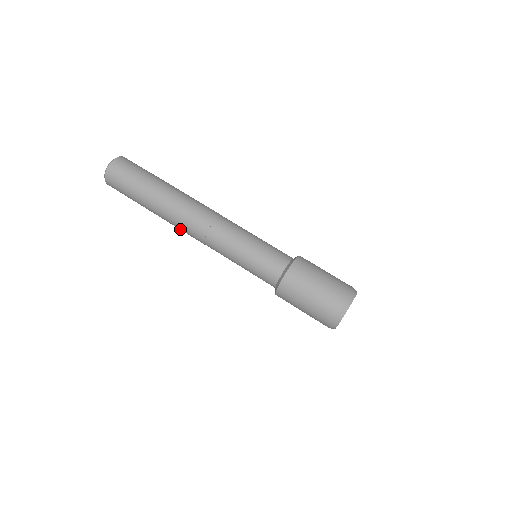
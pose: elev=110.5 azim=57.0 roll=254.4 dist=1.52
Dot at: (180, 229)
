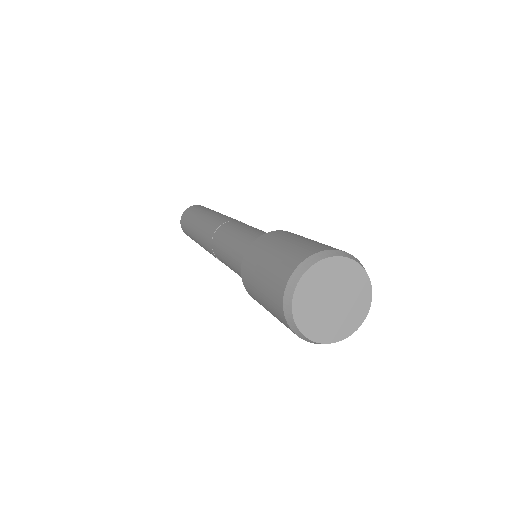
Dot at: (206, 249)
